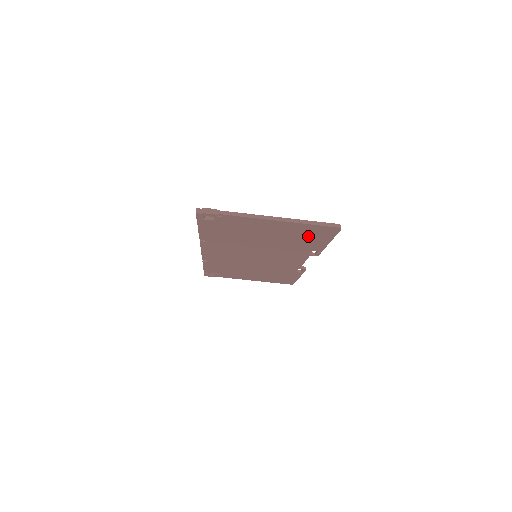
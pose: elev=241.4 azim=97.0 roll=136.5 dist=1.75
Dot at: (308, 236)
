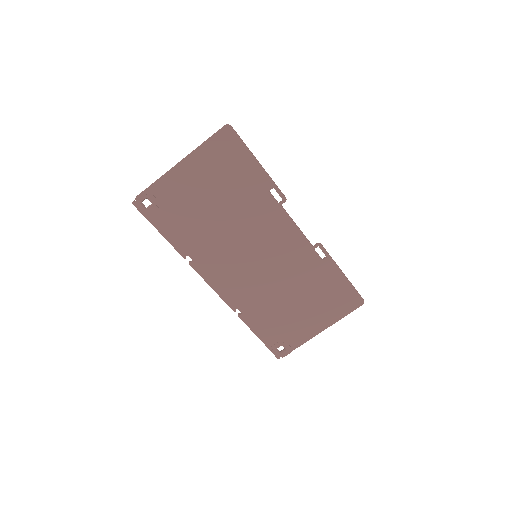
Dot at: (231, 165)
